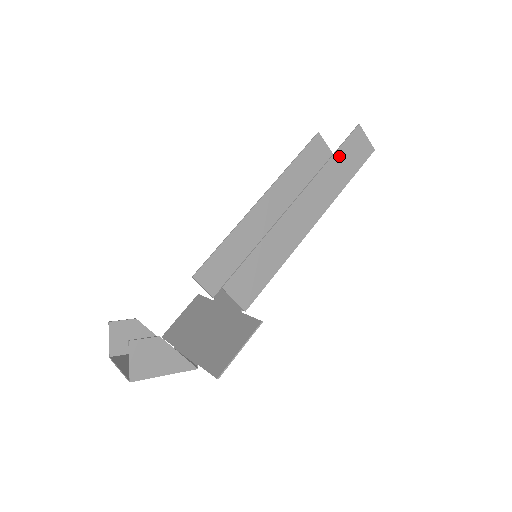
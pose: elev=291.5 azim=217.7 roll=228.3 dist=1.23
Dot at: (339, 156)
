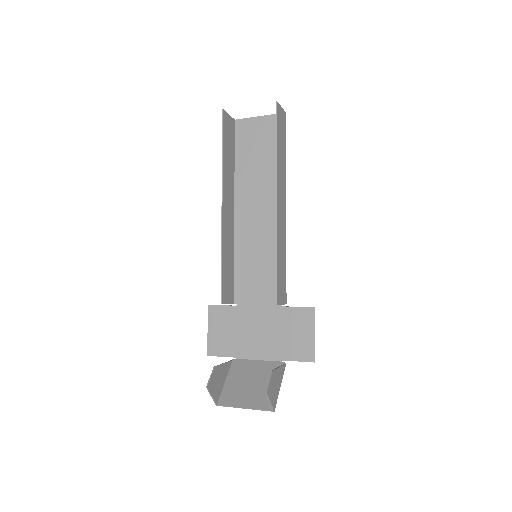
Dot at: (279, 141)
